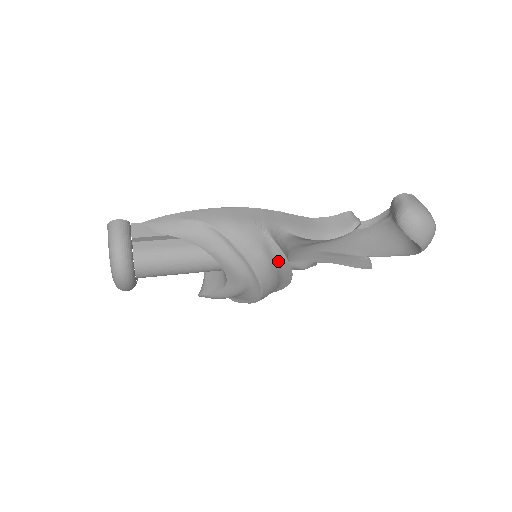
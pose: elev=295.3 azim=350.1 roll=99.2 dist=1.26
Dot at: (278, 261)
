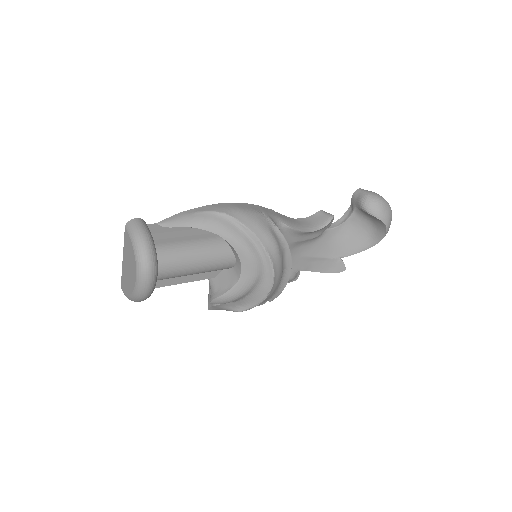
Dot at: (282, 247)
